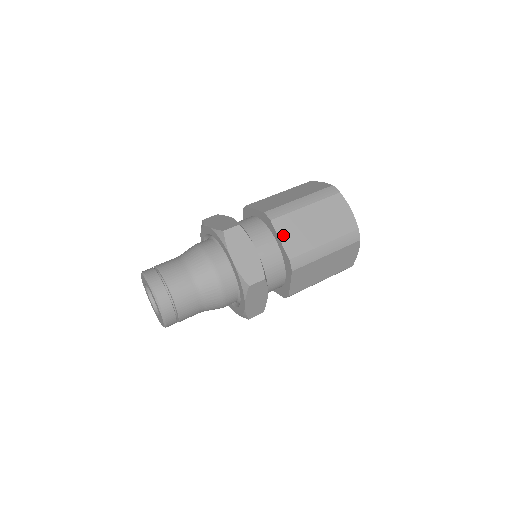
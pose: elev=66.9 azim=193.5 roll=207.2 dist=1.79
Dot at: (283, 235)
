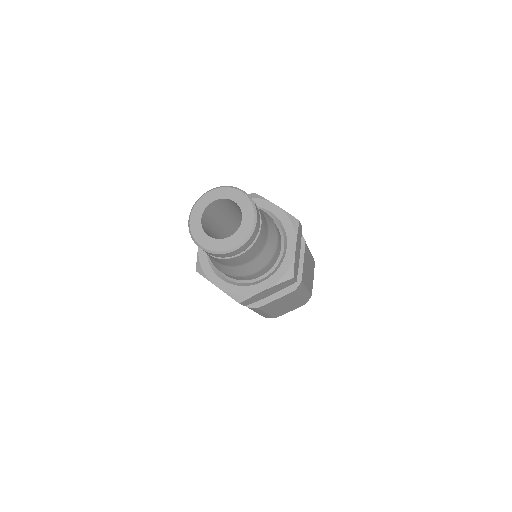
Dot at: occluded
